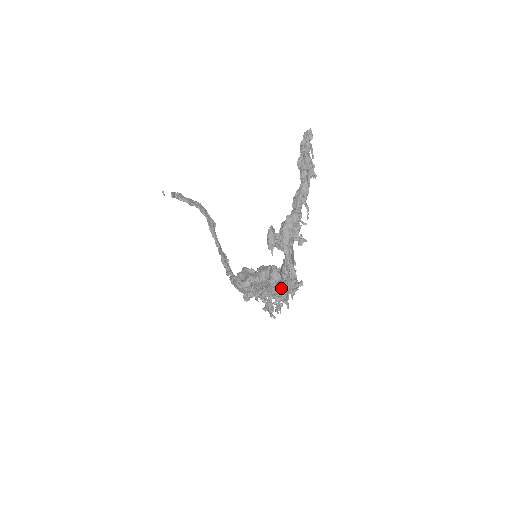
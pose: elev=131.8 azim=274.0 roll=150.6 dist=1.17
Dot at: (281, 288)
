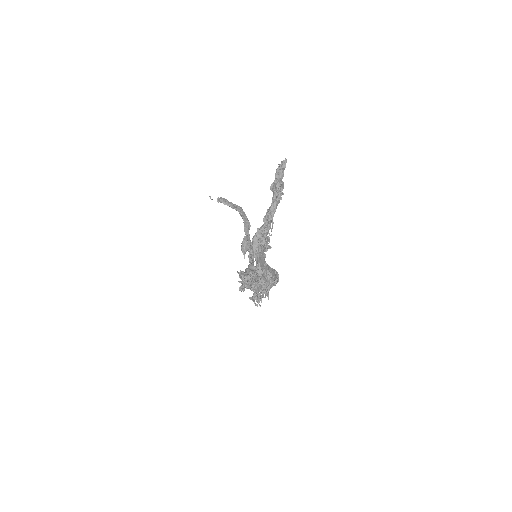
Dot at: occluded
